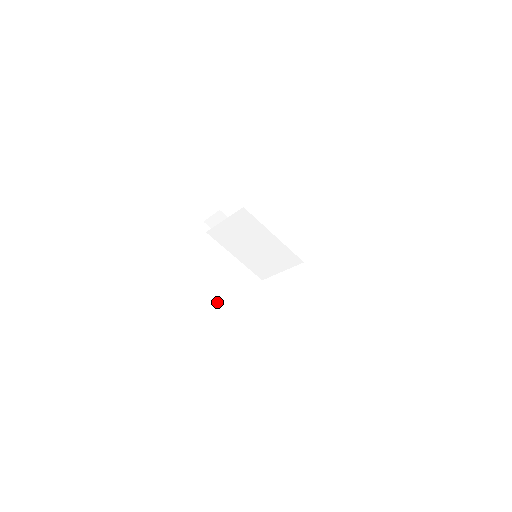
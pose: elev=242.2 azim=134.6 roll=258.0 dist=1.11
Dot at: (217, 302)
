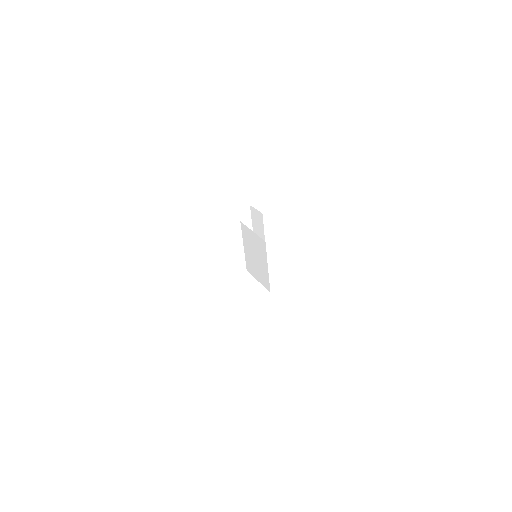
Dot at: (212, 257)
